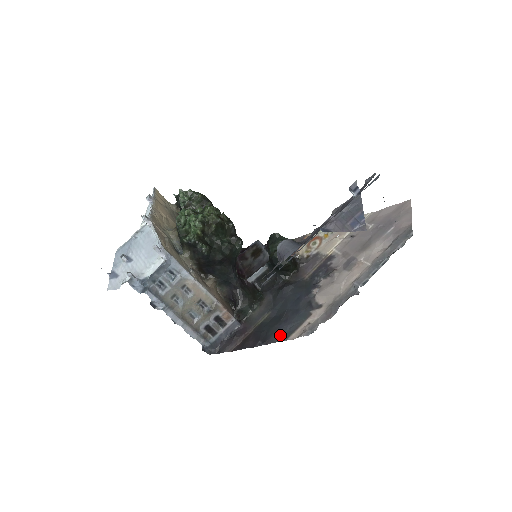
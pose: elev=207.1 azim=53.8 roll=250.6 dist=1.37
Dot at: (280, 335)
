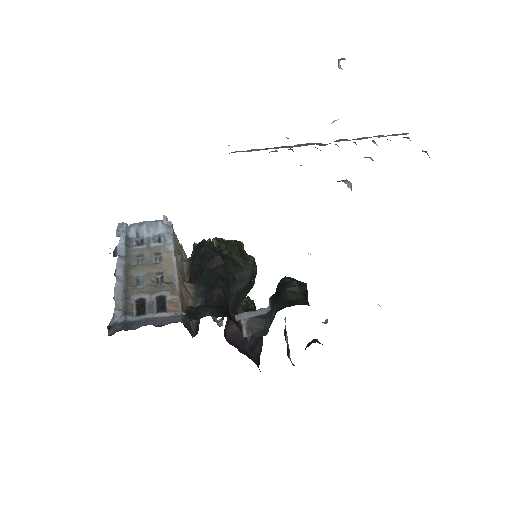
Dot at: occluded
